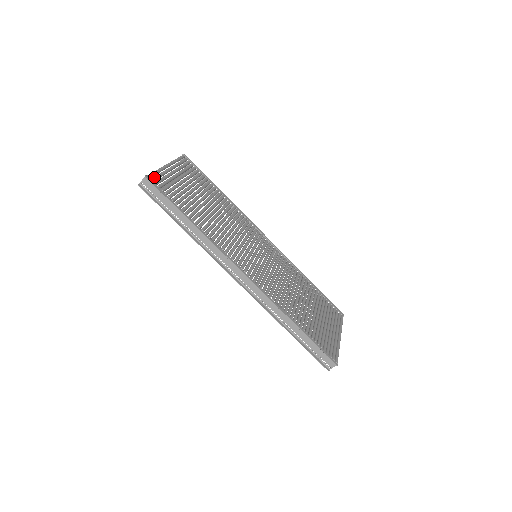
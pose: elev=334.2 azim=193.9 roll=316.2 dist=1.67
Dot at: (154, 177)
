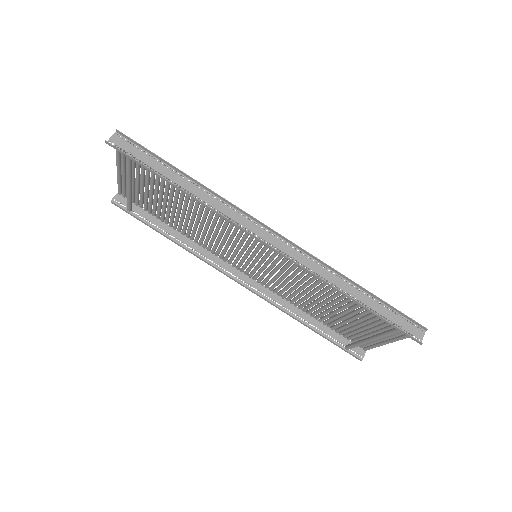
Dot at: occluded
